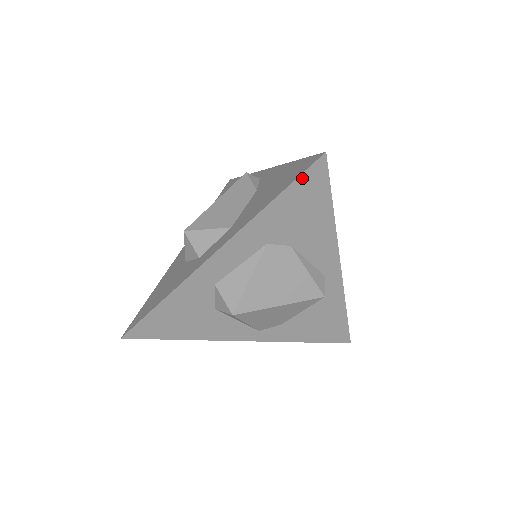
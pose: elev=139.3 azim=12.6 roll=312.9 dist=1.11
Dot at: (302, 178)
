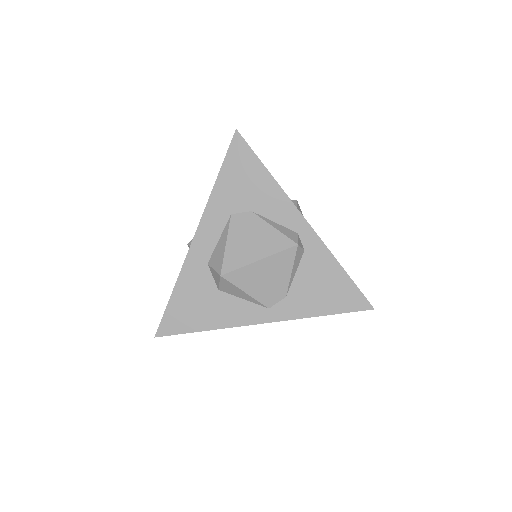
Dot at: (230, 153)
